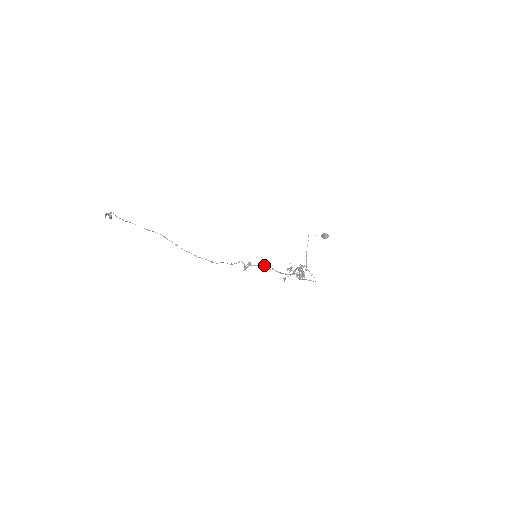
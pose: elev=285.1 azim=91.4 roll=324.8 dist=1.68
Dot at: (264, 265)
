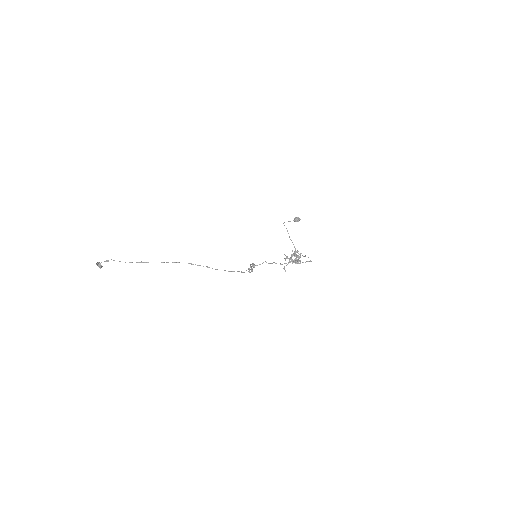
Dot at: (266, 262)
